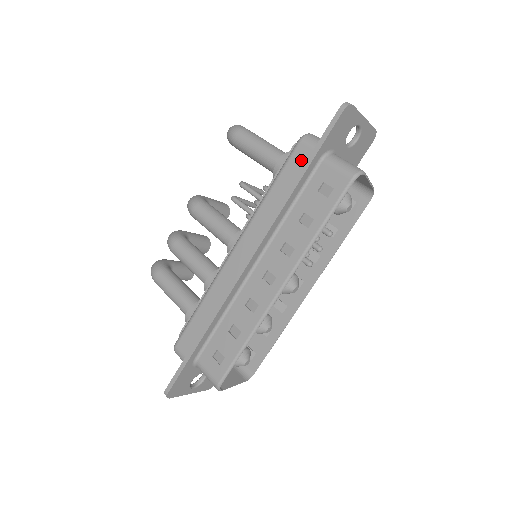
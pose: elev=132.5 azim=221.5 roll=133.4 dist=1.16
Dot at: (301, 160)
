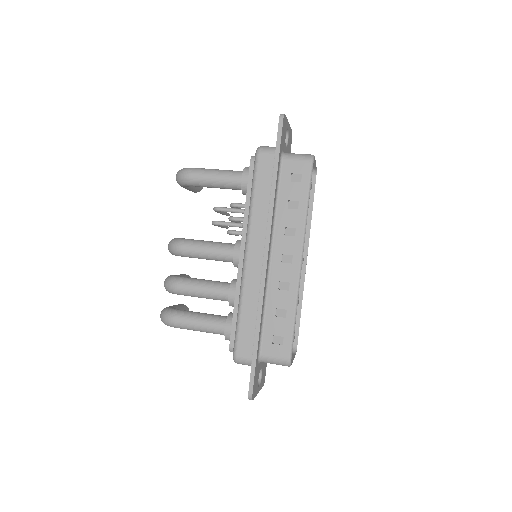
Dot at: (267, 166)
